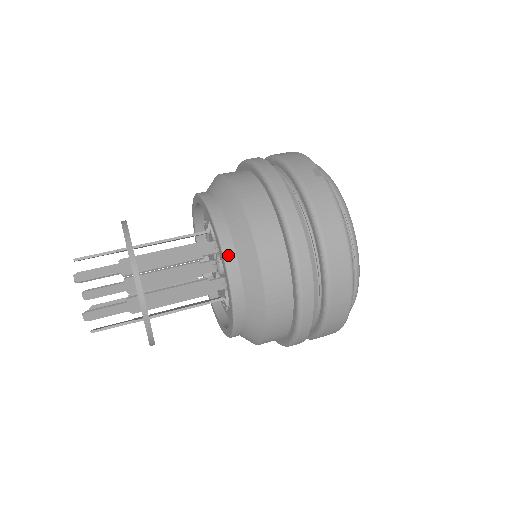
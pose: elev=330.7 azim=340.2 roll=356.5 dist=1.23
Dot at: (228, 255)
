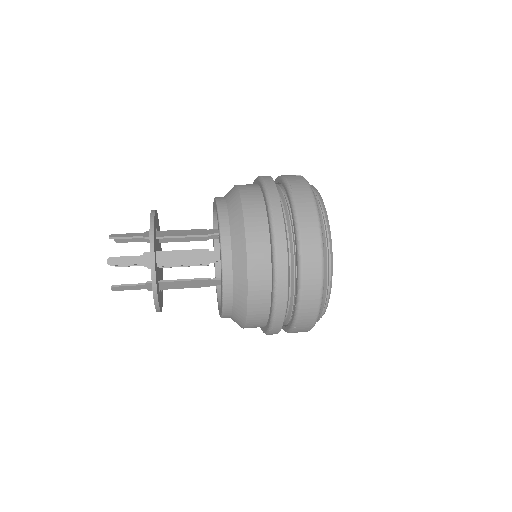
Dot at: (222, 215)
